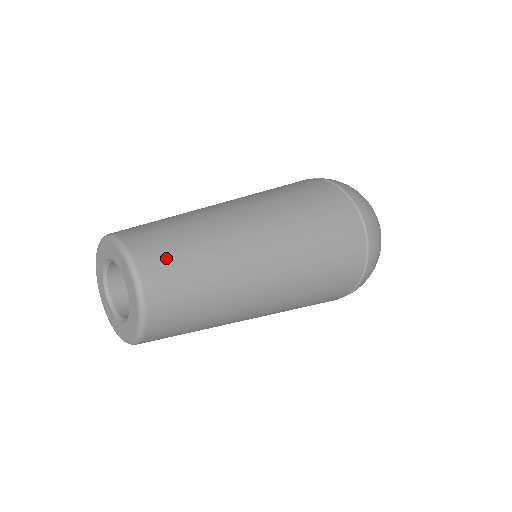
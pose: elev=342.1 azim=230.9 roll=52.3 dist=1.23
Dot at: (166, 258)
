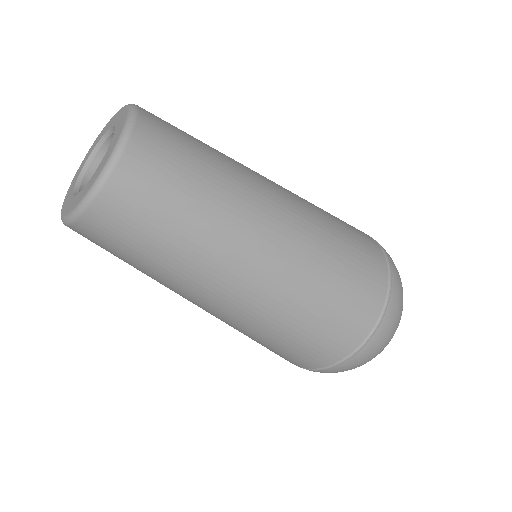
Dot at: (170, 143)
